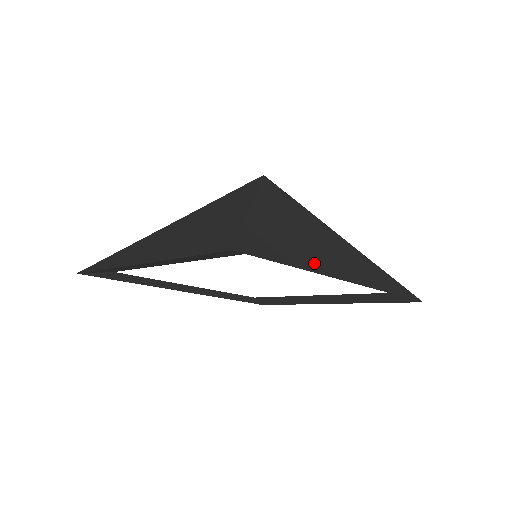
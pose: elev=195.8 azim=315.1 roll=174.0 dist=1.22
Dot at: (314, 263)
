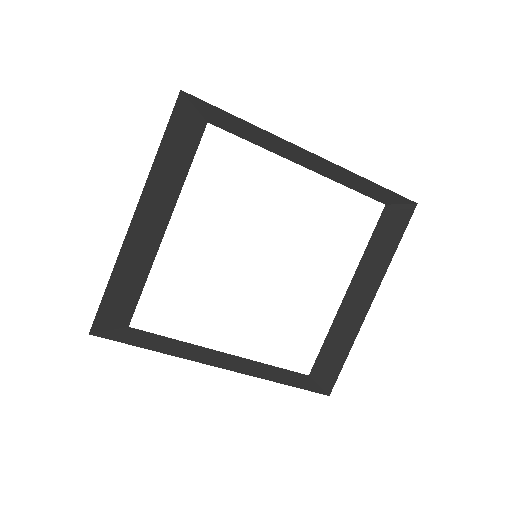
Dot at: (270, 146)
